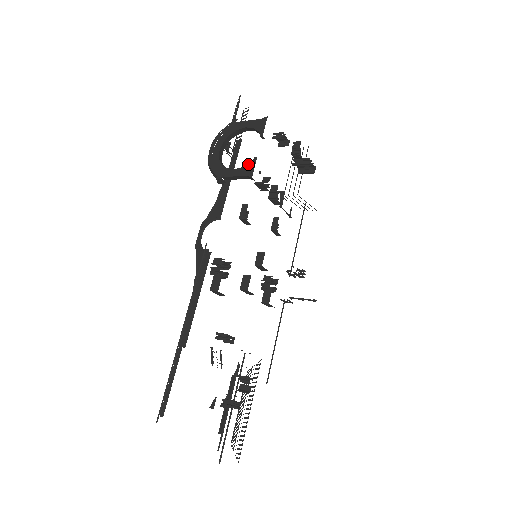
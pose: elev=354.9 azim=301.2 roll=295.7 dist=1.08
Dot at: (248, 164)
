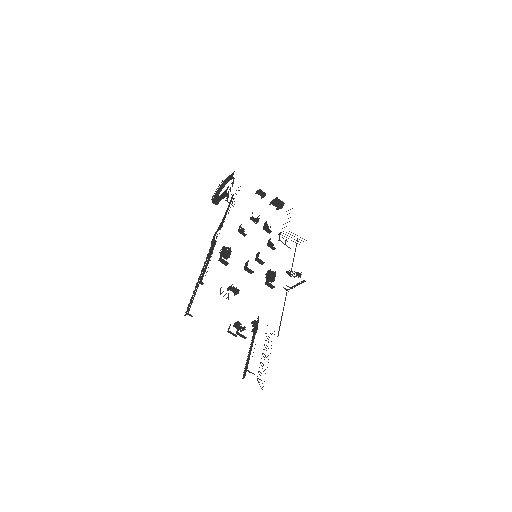
Dot at: (226, 189)
